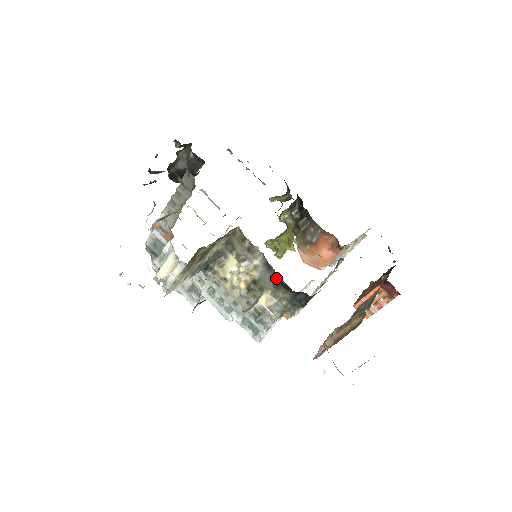
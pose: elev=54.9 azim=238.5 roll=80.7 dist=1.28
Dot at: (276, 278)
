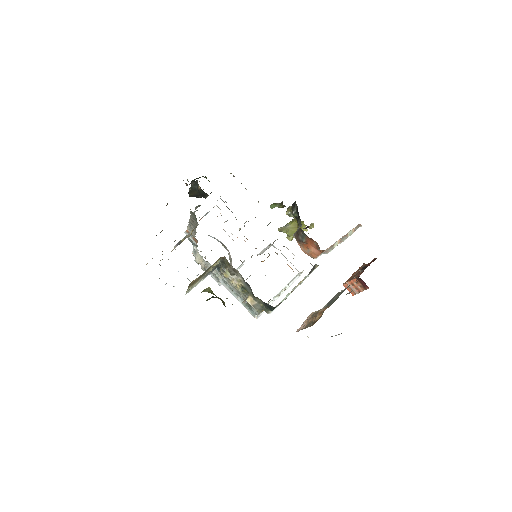
Dot at: (252, 292)
